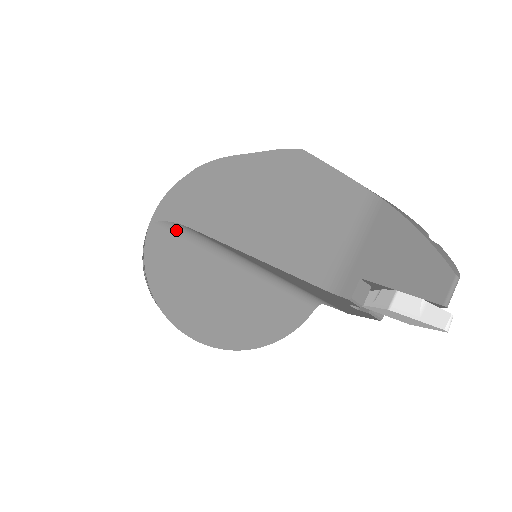
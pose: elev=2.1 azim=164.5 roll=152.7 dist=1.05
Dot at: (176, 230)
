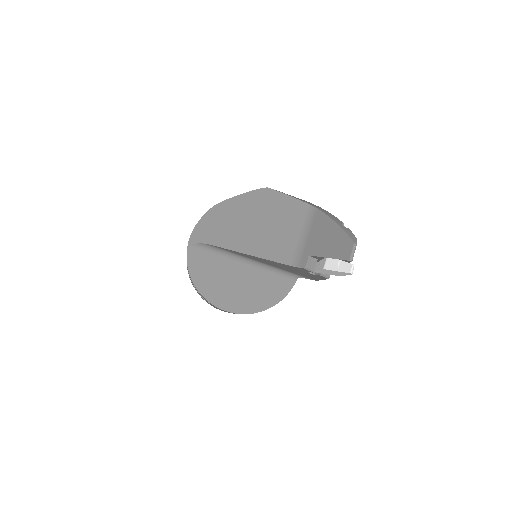
Dot at: (203, 248)
